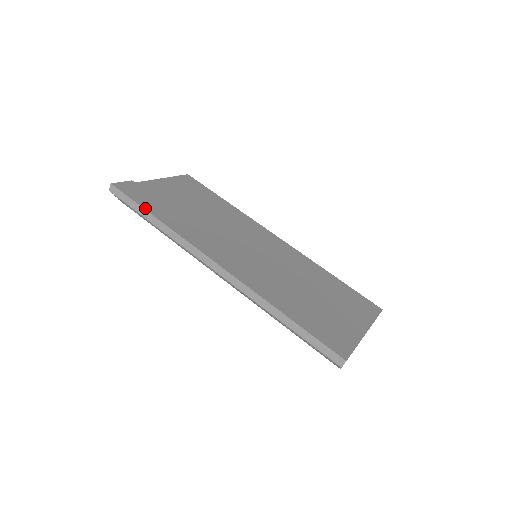
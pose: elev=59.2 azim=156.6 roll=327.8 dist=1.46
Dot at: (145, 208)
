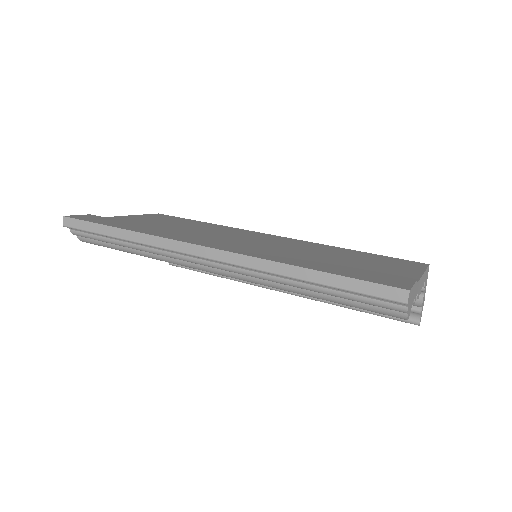
Dot at: (106, 225)
